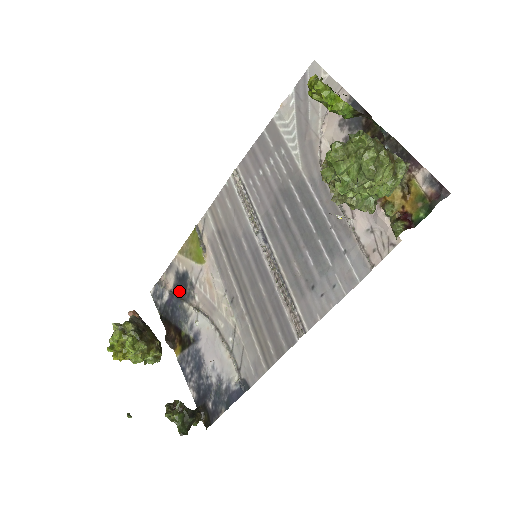
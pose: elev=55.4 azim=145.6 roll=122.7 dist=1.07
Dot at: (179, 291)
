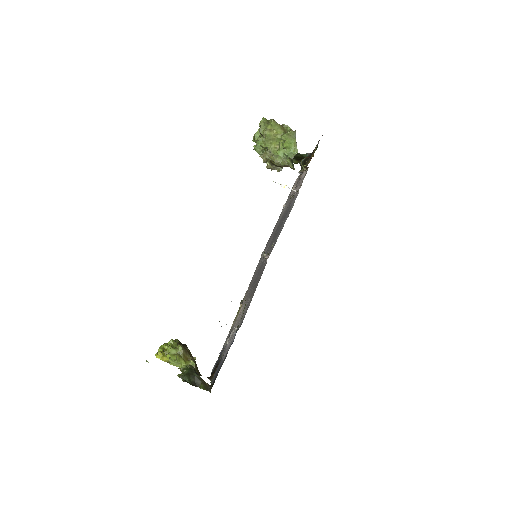
Dot at: occluded
